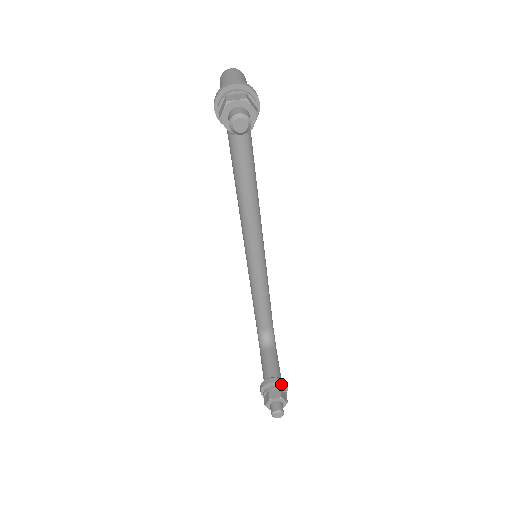
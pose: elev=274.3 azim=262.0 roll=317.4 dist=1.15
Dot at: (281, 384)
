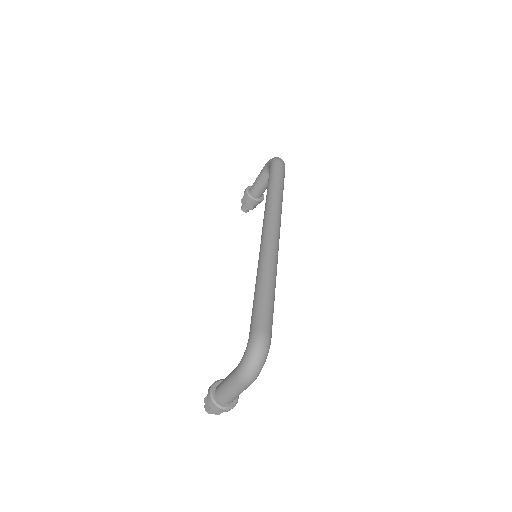
Dot at: (258, 202)
